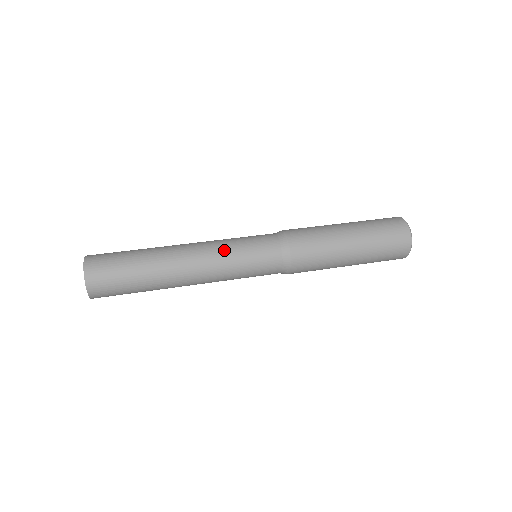
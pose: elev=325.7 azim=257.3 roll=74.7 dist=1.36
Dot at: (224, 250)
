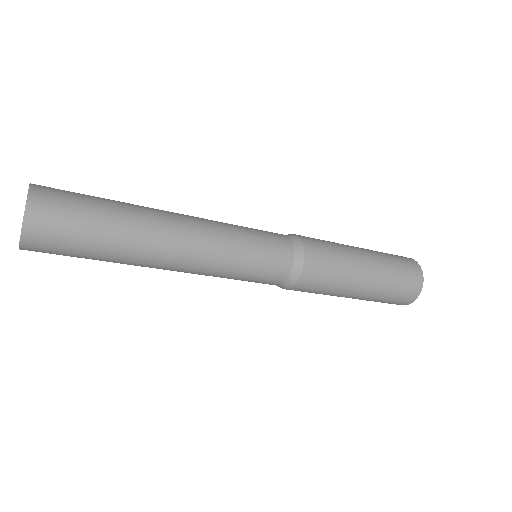
Dot at: (227, 228)
